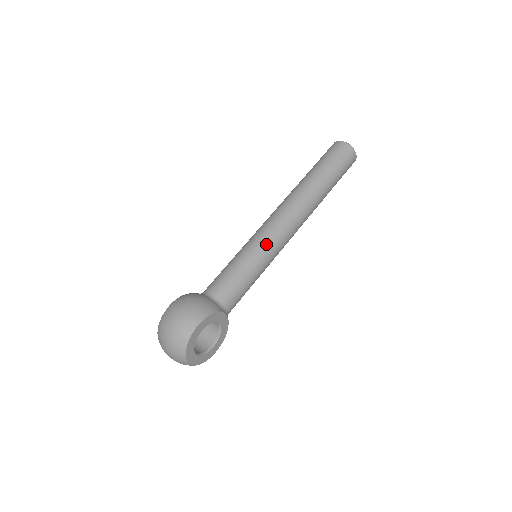
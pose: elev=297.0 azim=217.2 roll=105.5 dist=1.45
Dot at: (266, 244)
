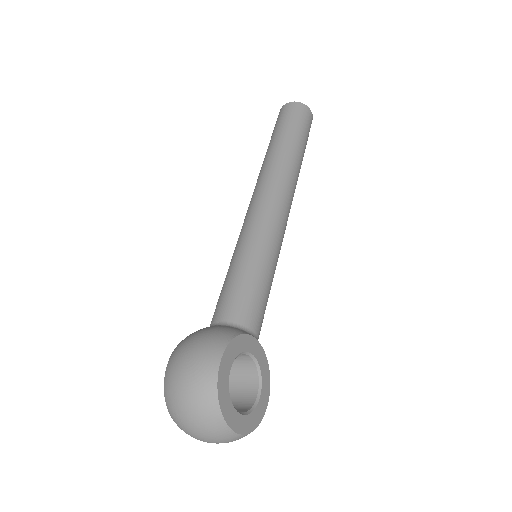
Dot at: (260, 231)
